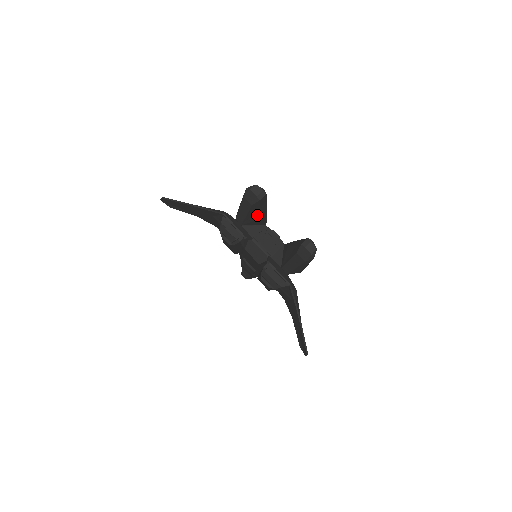
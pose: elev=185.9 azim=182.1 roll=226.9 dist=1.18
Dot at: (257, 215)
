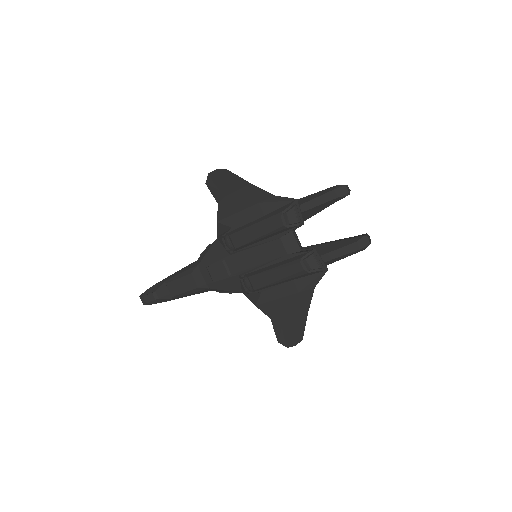
Dot at: (316, 211)
